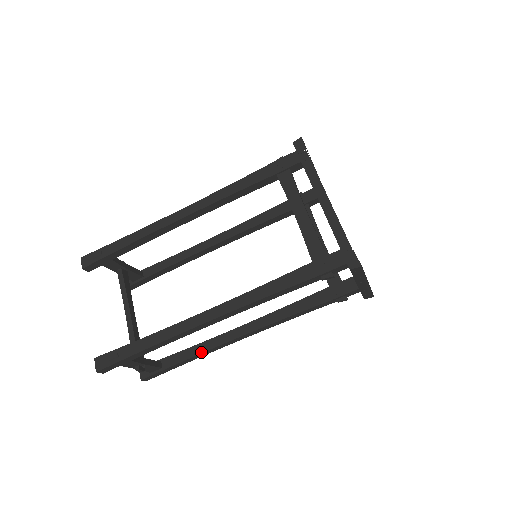
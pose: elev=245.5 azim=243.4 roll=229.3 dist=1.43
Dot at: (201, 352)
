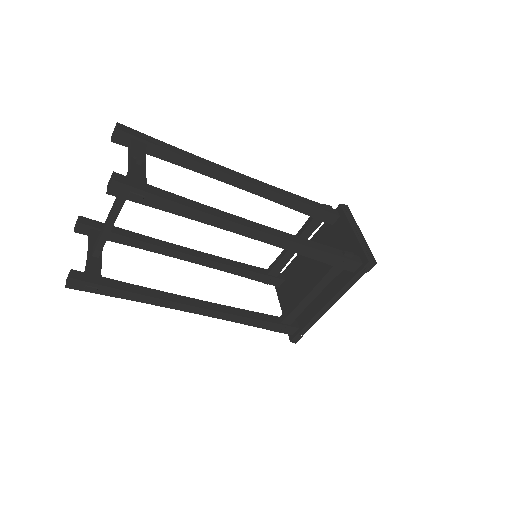
Dot at: (147, 250)
